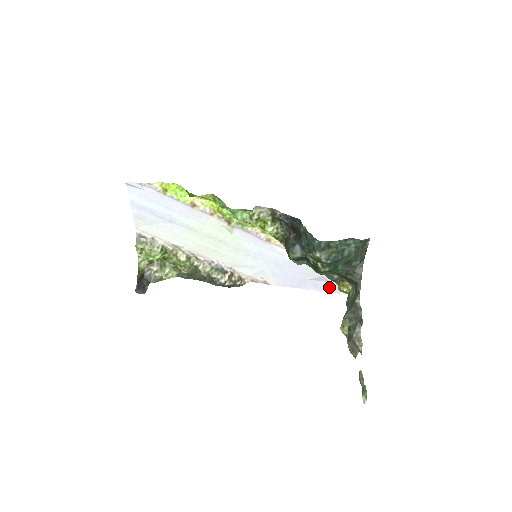
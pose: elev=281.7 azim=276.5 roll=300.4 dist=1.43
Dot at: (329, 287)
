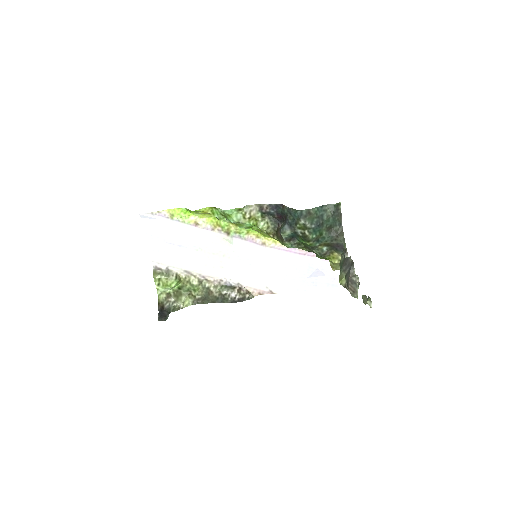
Dot at: (326, 282)
